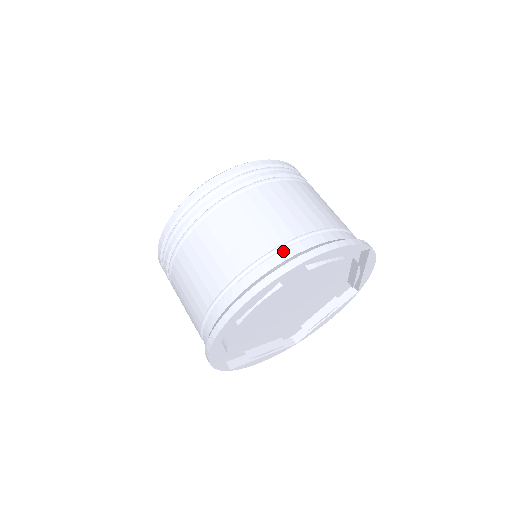
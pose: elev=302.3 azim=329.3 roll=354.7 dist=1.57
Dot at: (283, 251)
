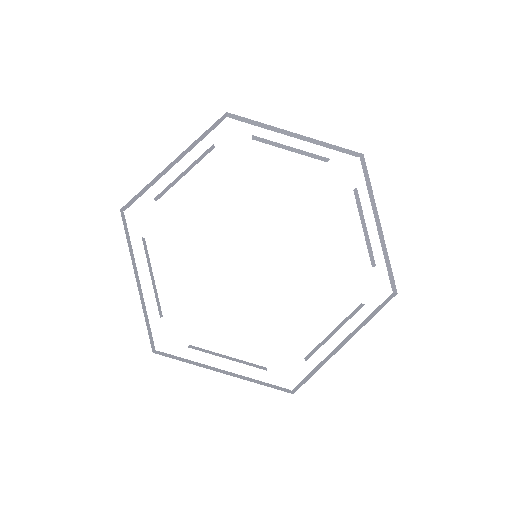
Dot at: occluded
